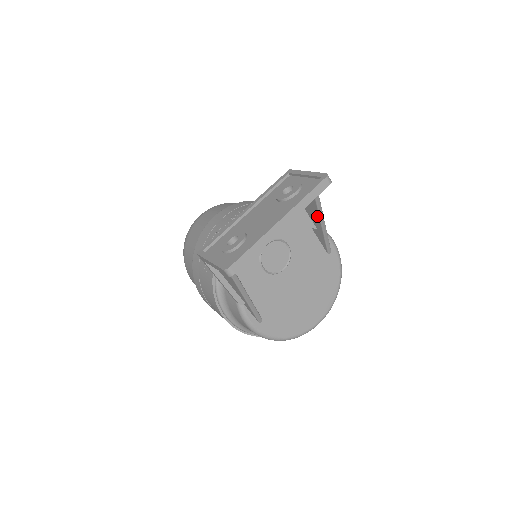
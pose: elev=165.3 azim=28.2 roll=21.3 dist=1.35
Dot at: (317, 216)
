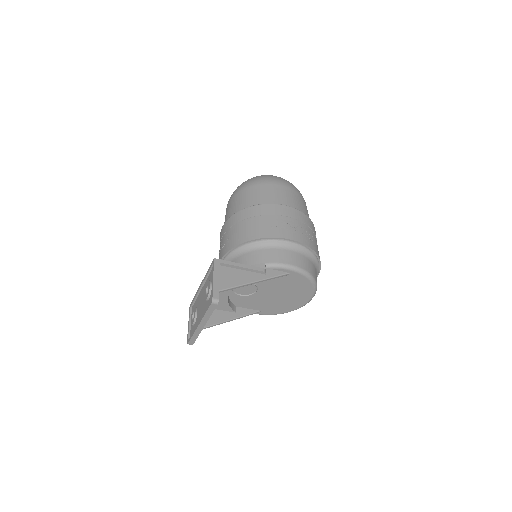
Dot at: (246, 283)
